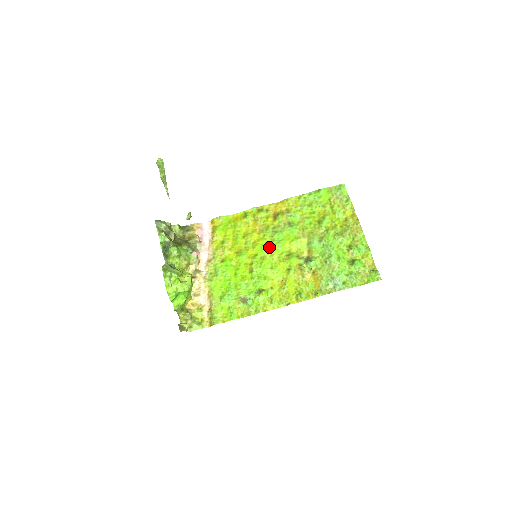
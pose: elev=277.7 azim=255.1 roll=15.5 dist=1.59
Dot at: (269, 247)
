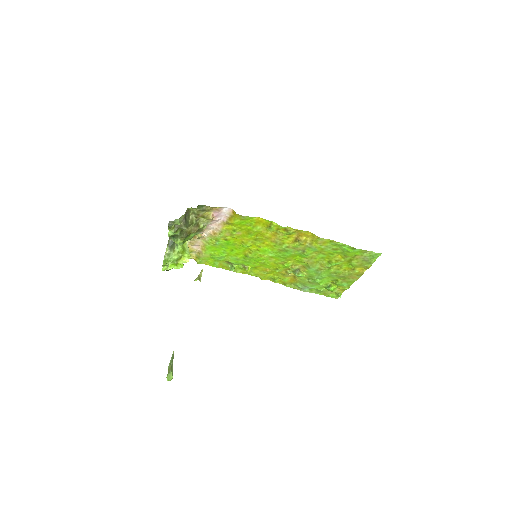
Dot at: (273, 254)
